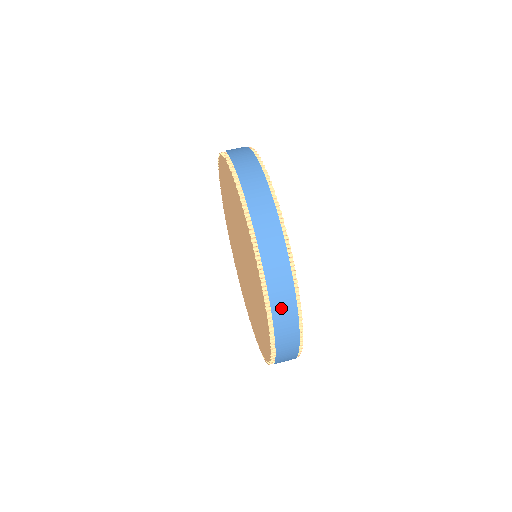
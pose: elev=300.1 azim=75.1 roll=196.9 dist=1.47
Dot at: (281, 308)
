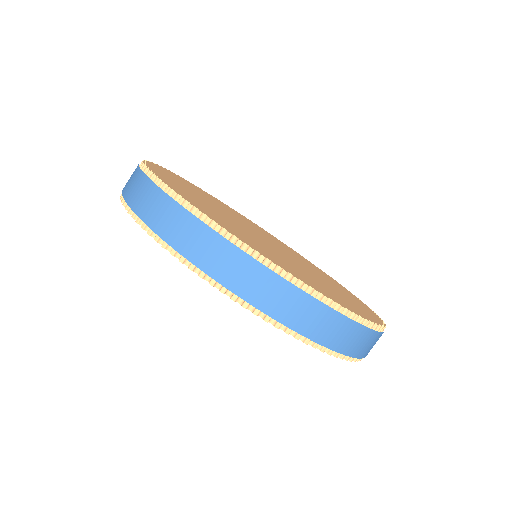
Dot at: occluded
